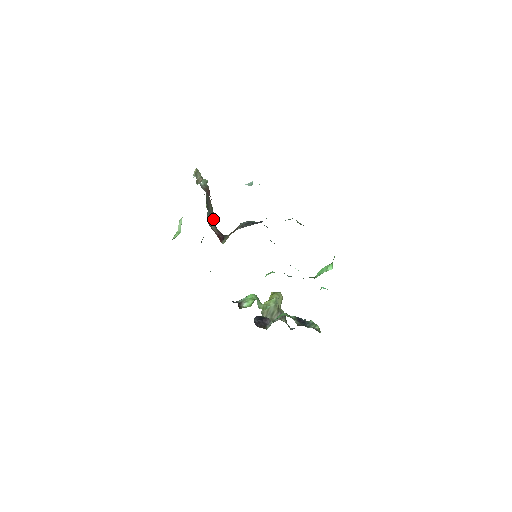
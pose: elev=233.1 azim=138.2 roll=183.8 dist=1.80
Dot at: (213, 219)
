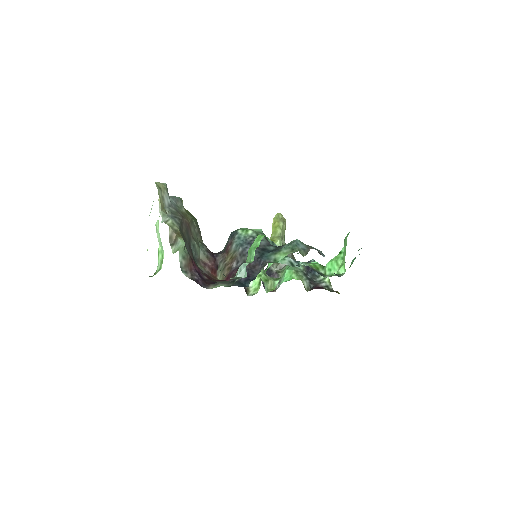
Dot at: (197, 234)
